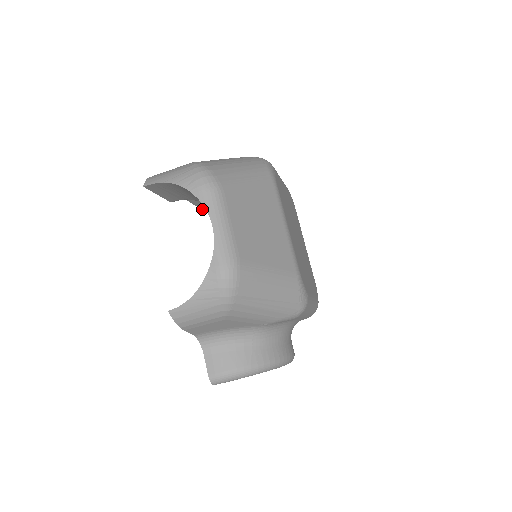
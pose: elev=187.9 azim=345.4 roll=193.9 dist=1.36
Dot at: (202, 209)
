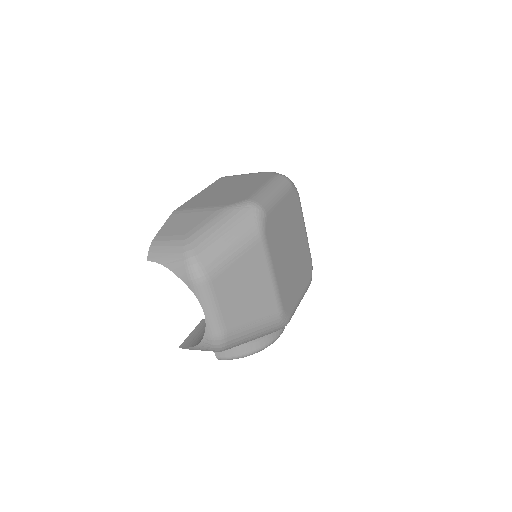
Dot at: occluded
